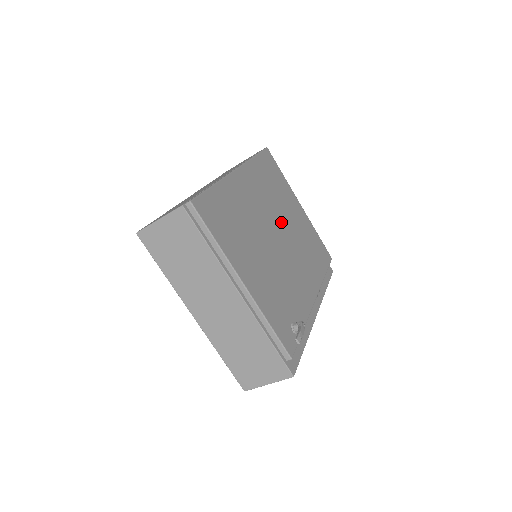
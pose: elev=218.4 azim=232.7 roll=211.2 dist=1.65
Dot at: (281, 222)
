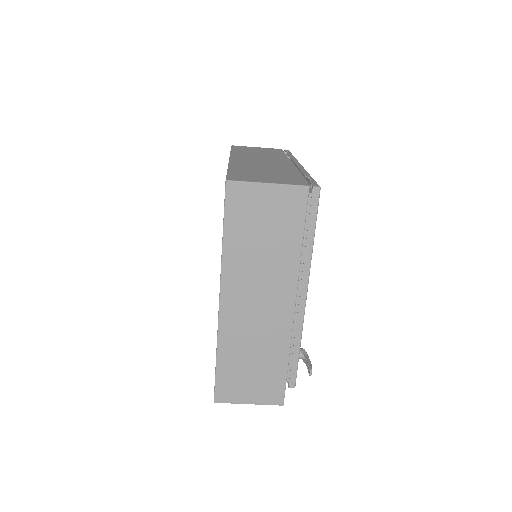
Dot at: occluded
